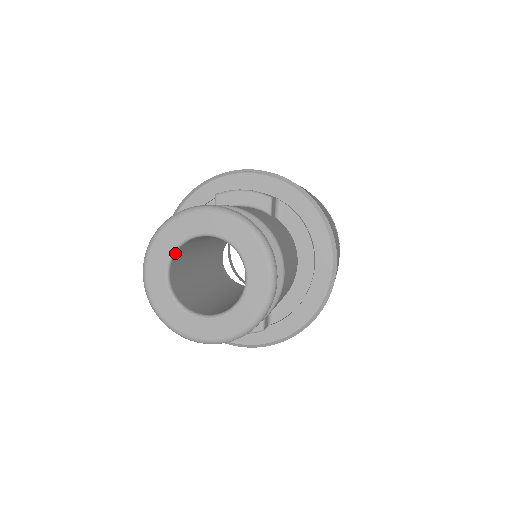
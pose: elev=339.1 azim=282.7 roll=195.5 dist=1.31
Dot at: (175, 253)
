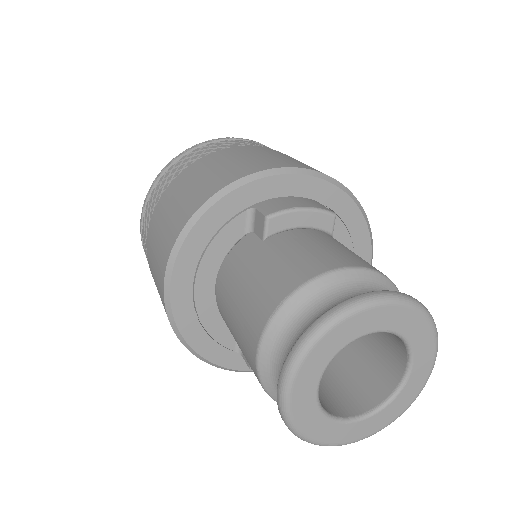
Dot at: (329, 361)
